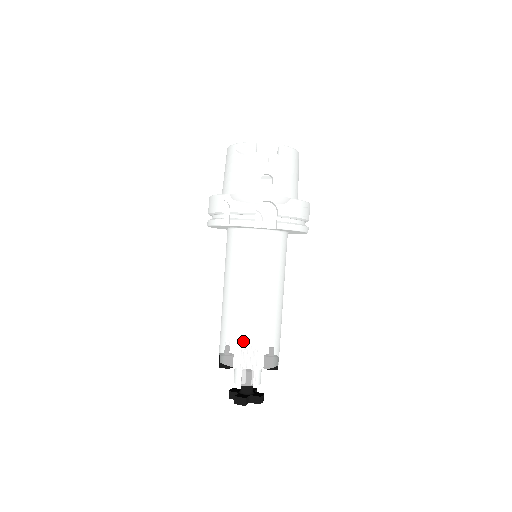
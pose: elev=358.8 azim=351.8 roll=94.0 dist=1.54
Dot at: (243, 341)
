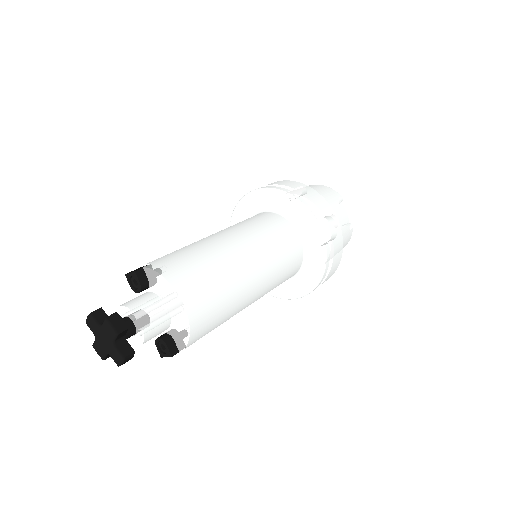
Dot at: (206, 274)
